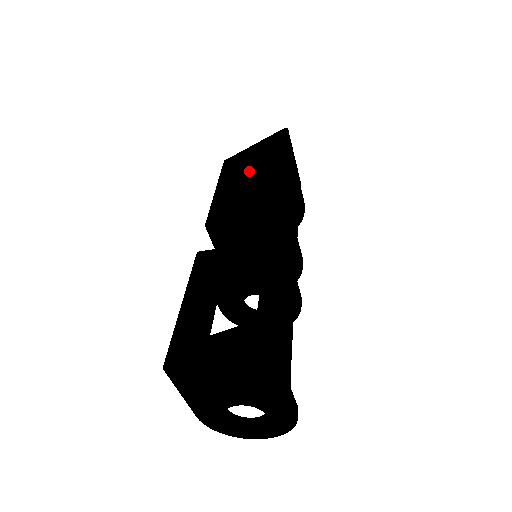
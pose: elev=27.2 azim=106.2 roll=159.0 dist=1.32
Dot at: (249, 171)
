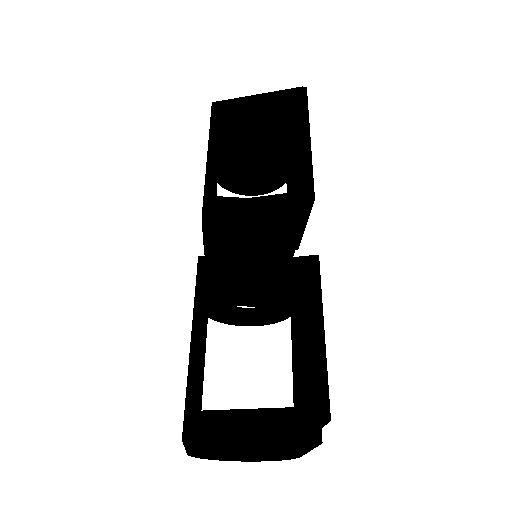
Dot at: (243, 126)
